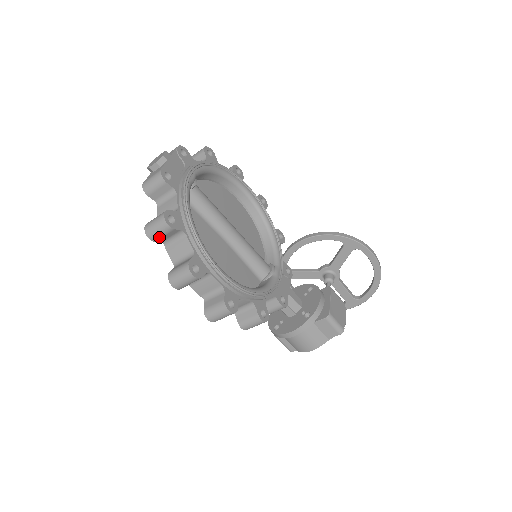
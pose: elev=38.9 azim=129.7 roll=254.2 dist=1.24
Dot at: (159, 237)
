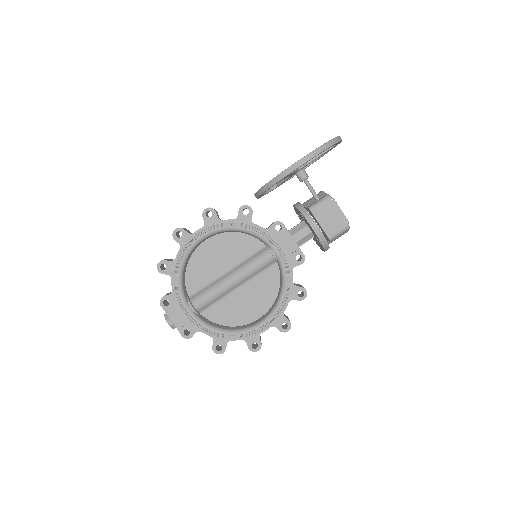
Dot at: occluded
